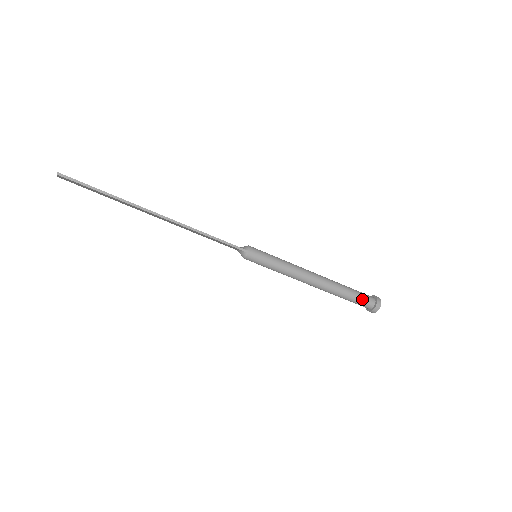
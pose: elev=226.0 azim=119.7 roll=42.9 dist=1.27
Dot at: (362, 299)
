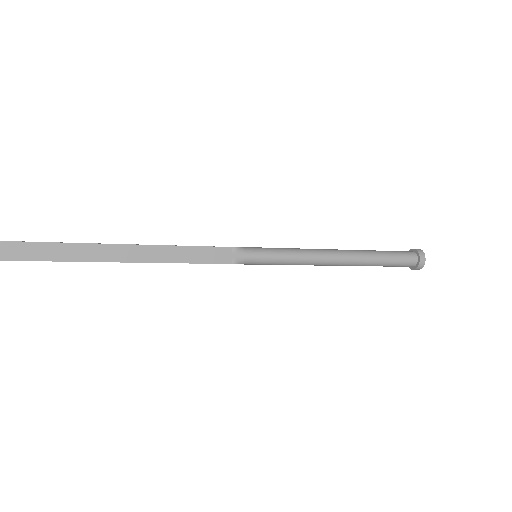
Dot at: (395, 266)
